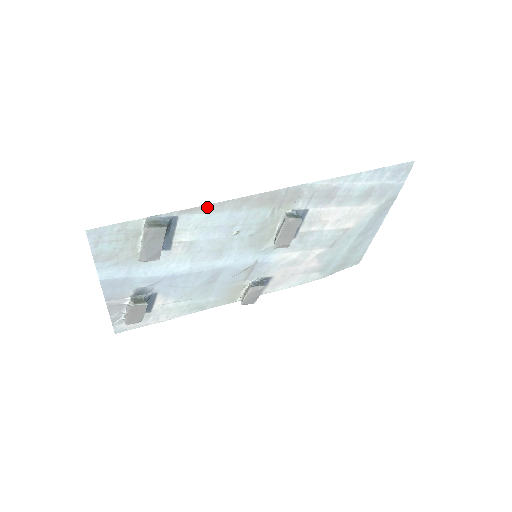
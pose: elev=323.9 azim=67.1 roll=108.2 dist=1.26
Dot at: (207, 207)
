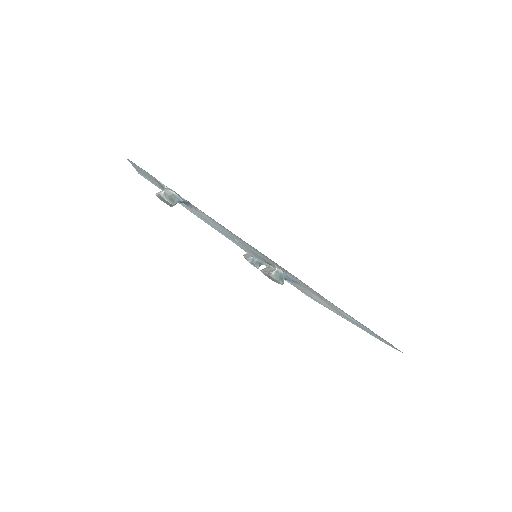
Dot at: (214, 220)
